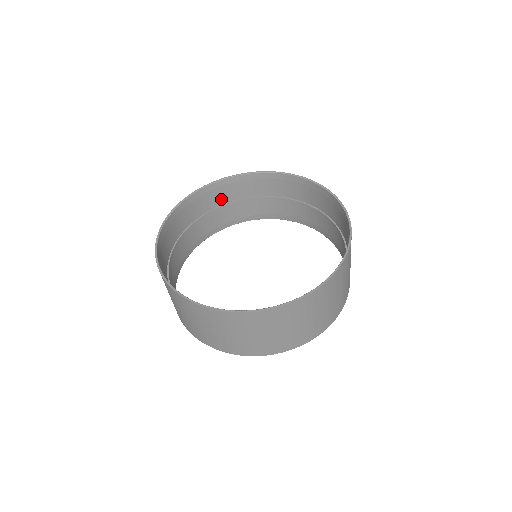
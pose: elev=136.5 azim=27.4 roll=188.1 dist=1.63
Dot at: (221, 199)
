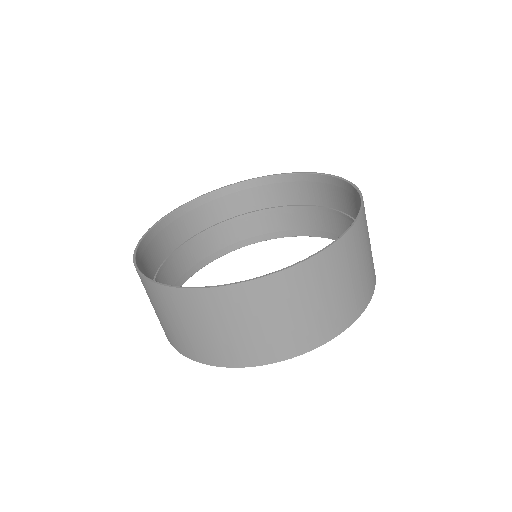
Dot at: (223, 213)
